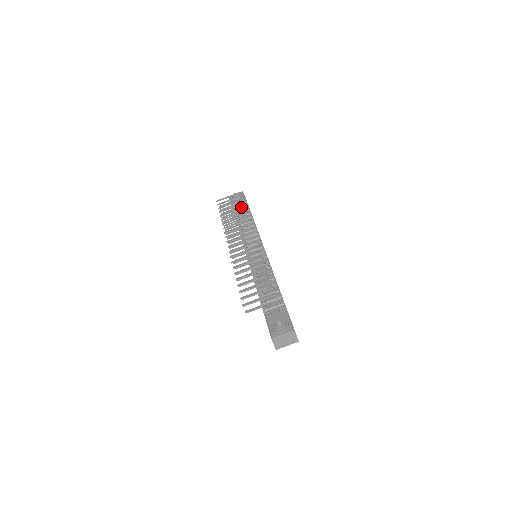
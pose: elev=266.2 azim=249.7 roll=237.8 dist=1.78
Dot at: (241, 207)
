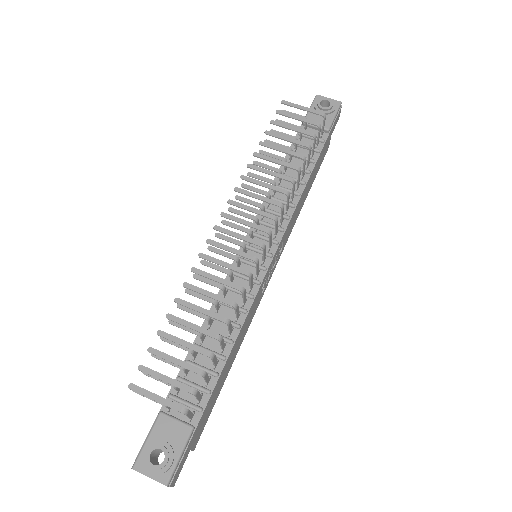
Dot at: occluded
